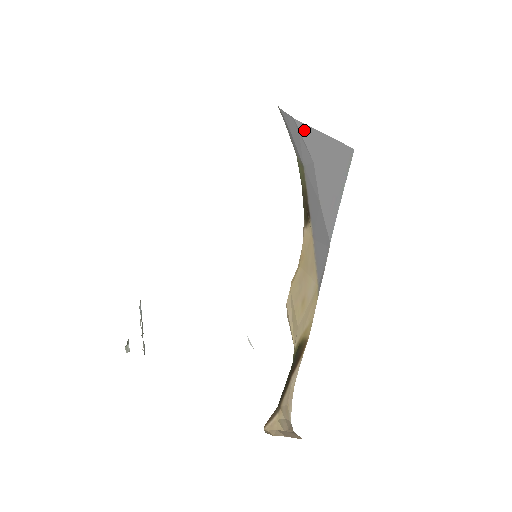
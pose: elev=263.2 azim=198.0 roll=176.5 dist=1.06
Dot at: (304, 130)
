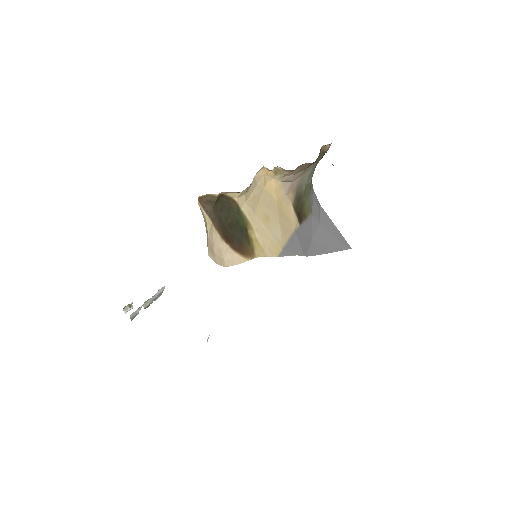
Dot at: (323, 212)
